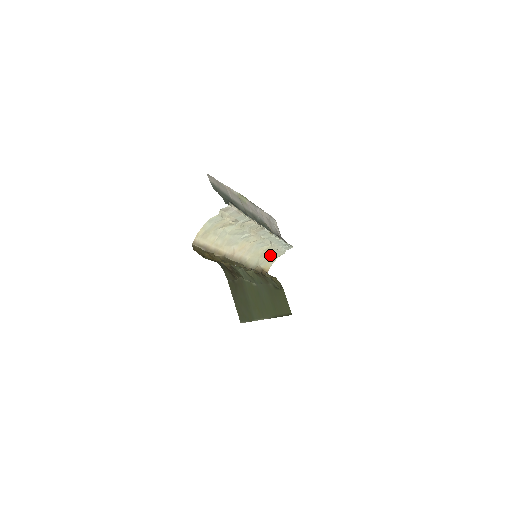
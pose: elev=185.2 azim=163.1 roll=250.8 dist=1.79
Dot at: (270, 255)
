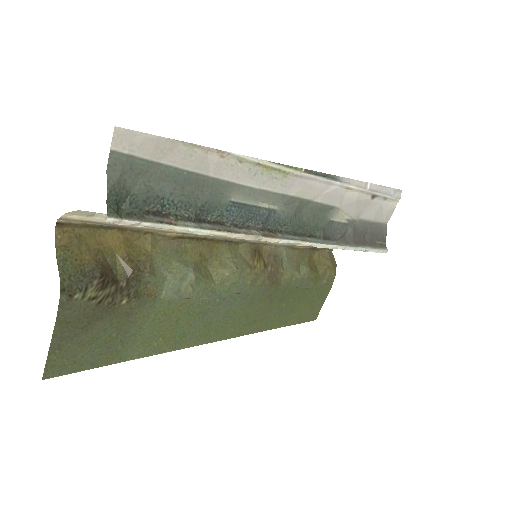
Dot at: occluded
